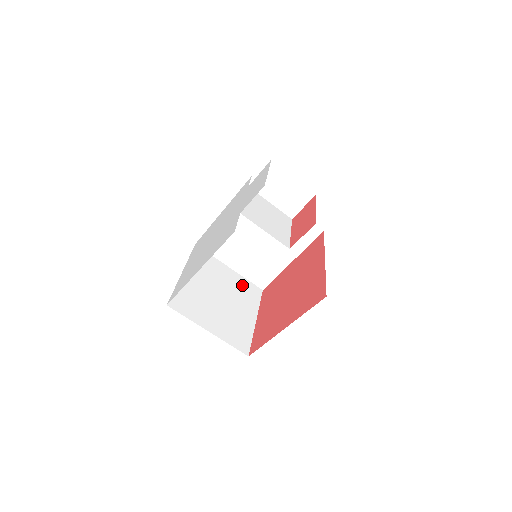
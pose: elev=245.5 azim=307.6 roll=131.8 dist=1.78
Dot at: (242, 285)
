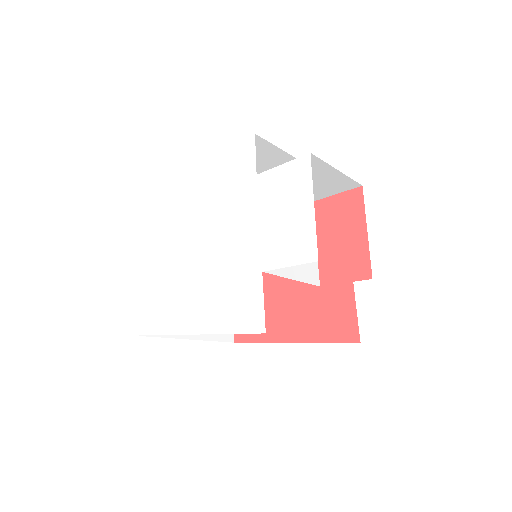
Dot at: occluded
